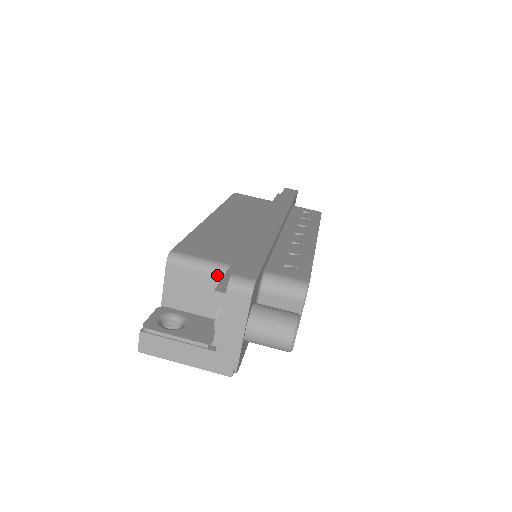
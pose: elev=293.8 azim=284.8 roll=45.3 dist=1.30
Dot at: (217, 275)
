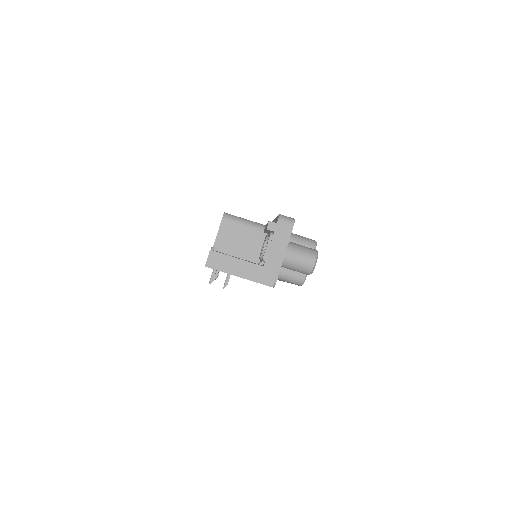
Dot at: (257, 229)
